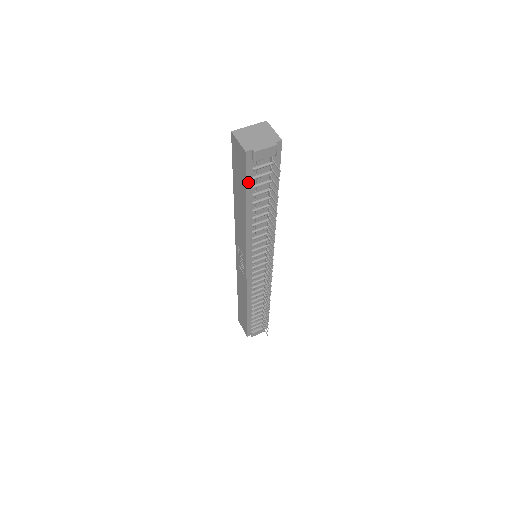
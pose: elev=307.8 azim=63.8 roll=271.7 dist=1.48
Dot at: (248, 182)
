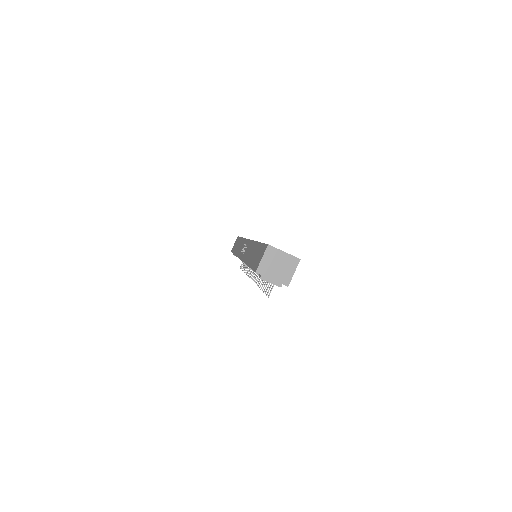
Dot at: occluded
